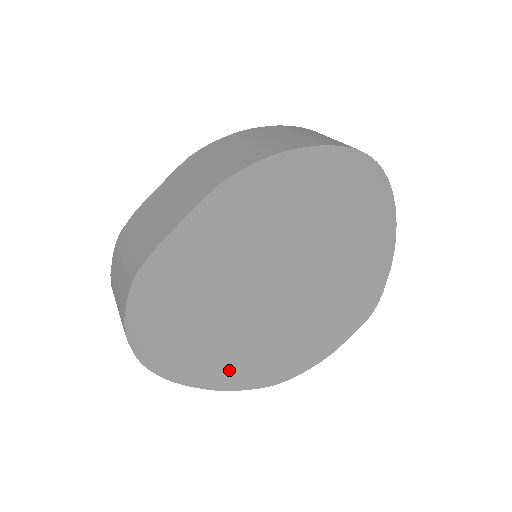
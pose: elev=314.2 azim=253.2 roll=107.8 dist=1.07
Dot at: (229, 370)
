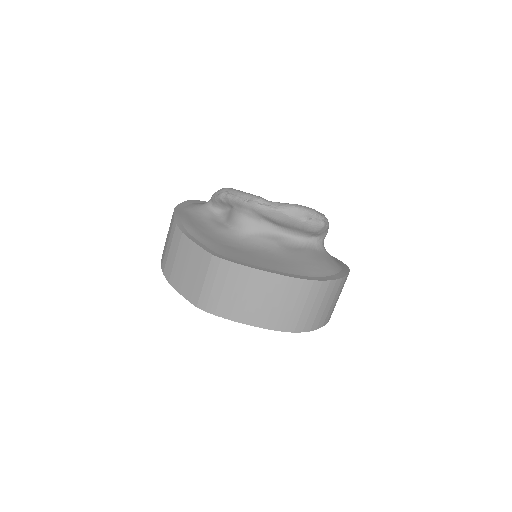
Dot at: occluded
